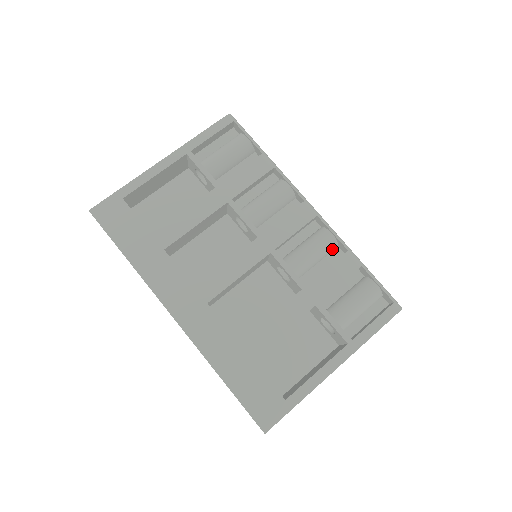
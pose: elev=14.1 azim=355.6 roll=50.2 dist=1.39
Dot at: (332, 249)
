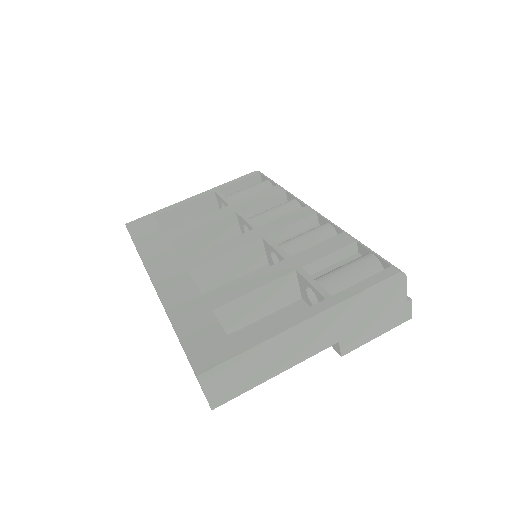
Dot at: occluded
